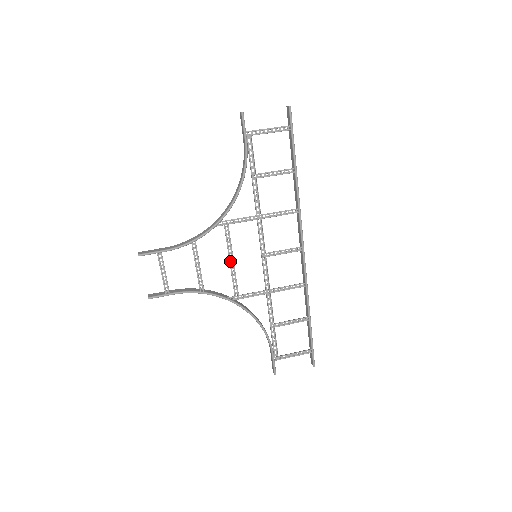
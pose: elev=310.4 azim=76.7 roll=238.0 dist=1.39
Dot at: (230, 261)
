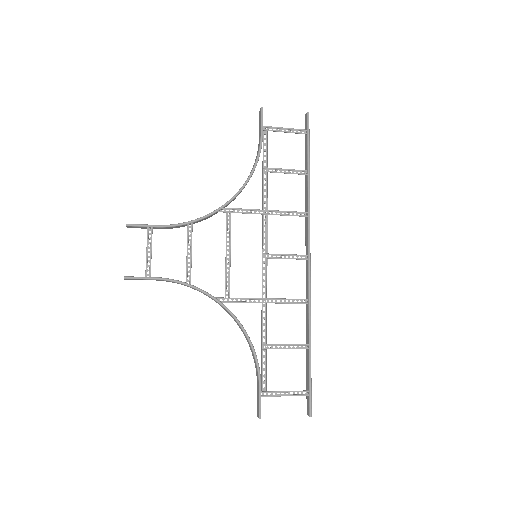
Dot at: (226, 254)
